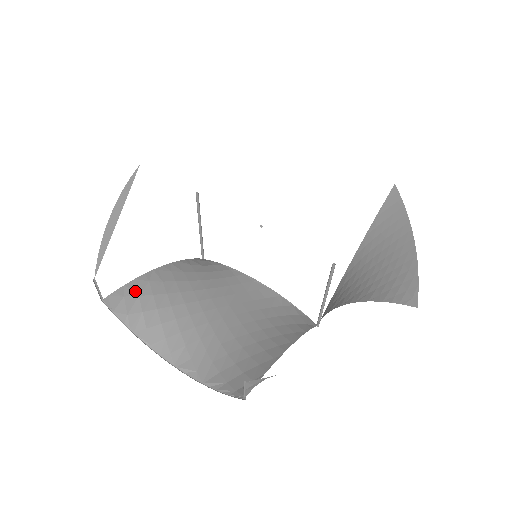
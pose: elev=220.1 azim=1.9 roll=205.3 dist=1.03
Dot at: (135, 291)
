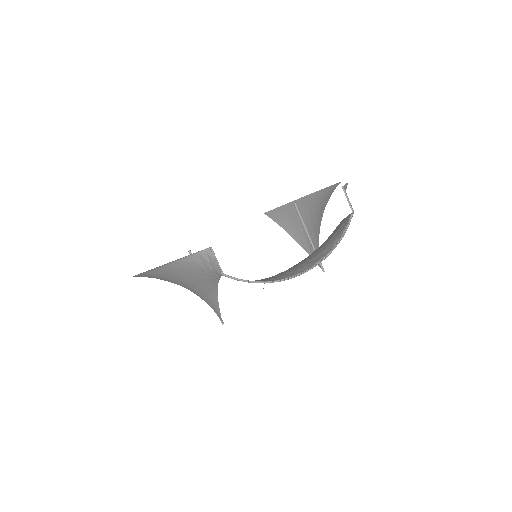
Dot at: occluded
